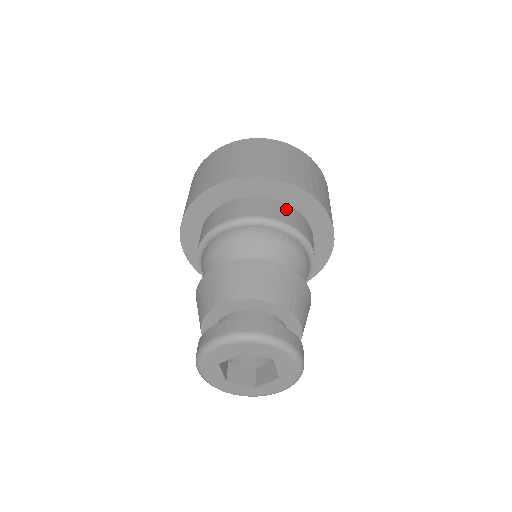
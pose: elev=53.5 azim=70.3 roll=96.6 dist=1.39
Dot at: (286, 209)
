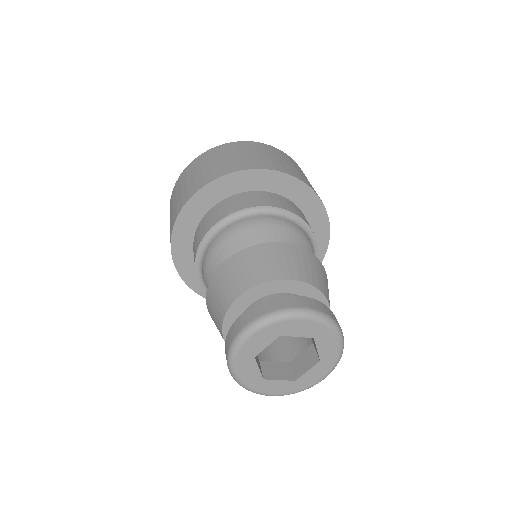
Dot at: (279, 199)
